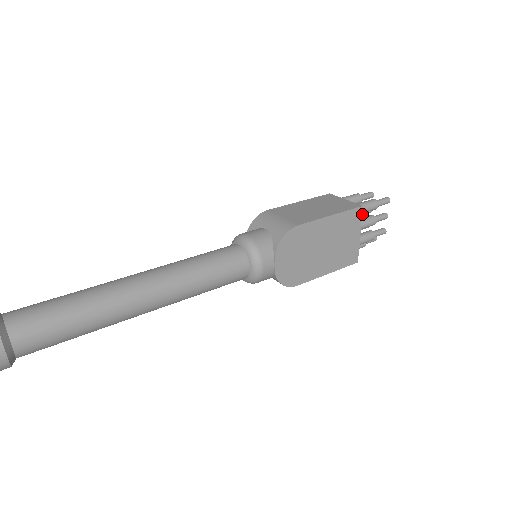
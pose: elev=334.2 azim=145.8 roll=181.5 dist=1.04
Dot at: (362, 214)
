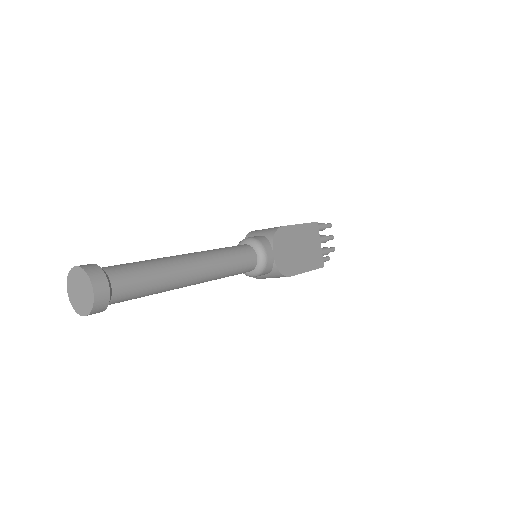
Dot at: occluded
